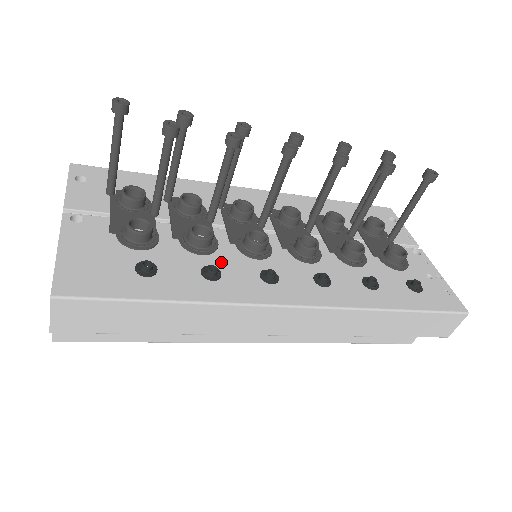
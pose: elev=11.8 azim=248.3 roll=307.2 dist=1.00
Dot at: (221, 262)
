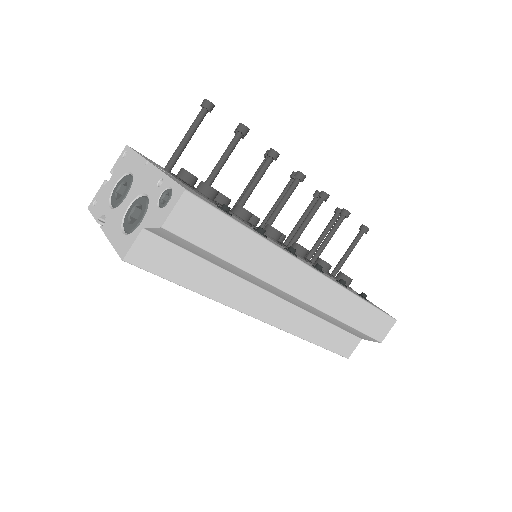
Dot at: occluded
